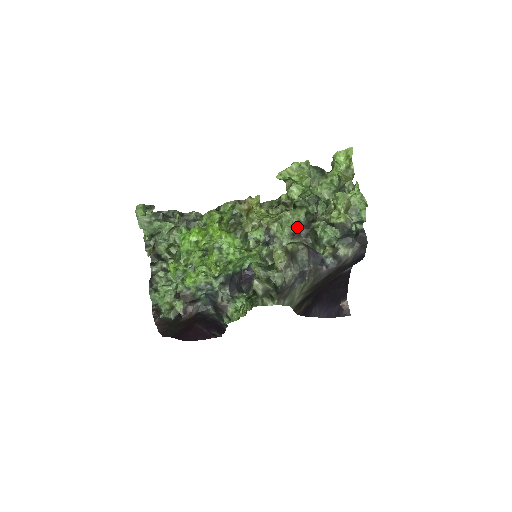
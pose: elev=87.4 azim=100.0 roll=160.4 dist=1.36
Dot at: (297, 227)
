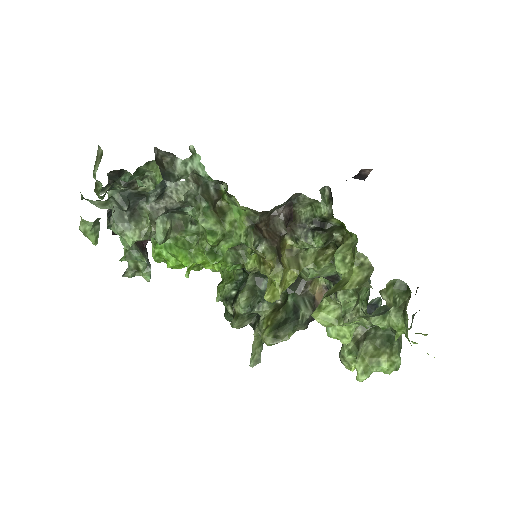
Dot at: (320, 276)
